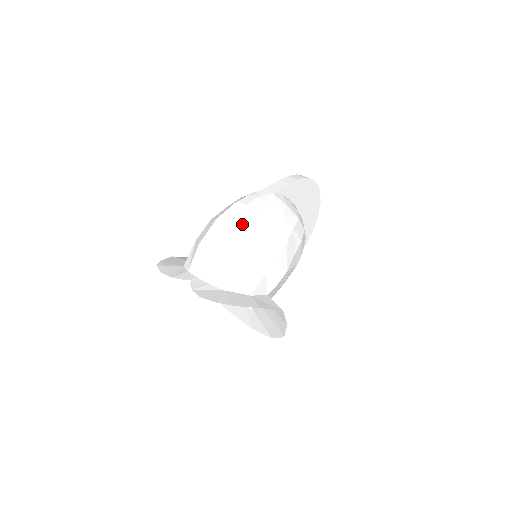
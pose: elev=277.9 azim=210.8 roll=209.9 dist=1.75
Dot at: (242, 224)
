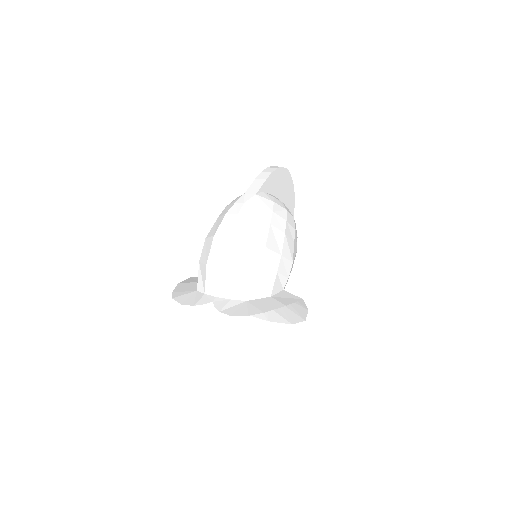
Dot at: (241, 234)
